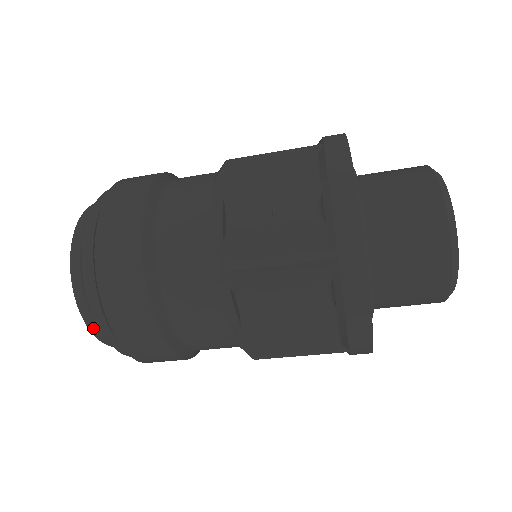
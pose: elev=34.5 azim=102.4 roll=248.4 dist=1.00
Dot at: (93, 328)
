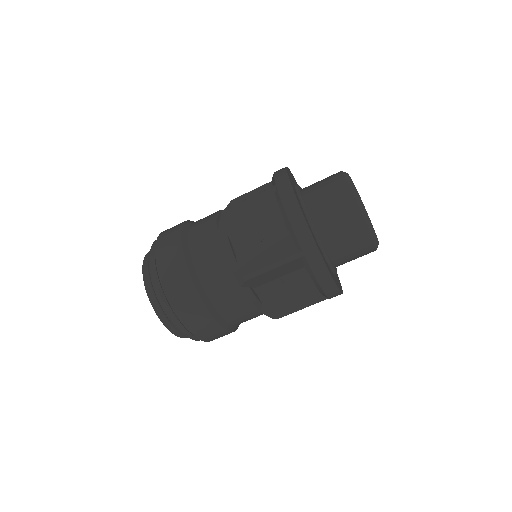
Dot at: (149, 290)
